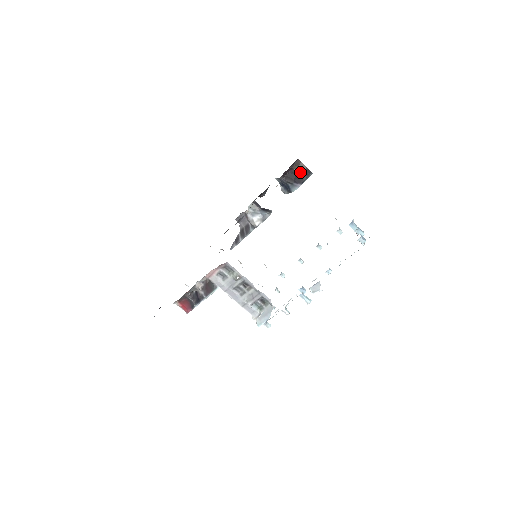
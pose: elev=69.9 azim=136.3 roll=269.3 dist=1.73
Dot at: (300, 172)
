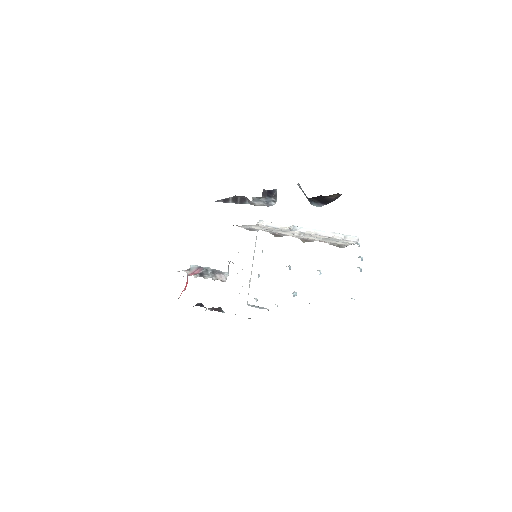
Dot at: (331, 197)
